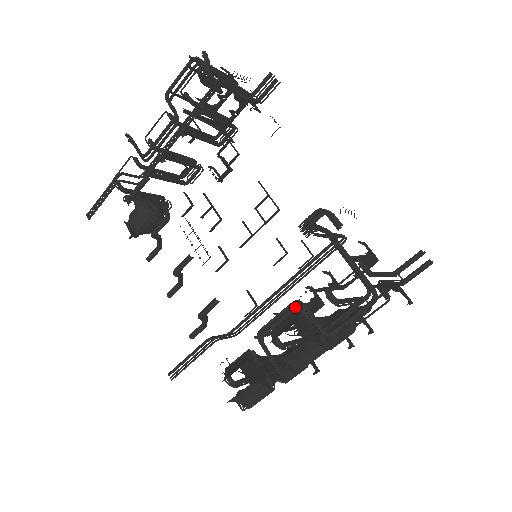
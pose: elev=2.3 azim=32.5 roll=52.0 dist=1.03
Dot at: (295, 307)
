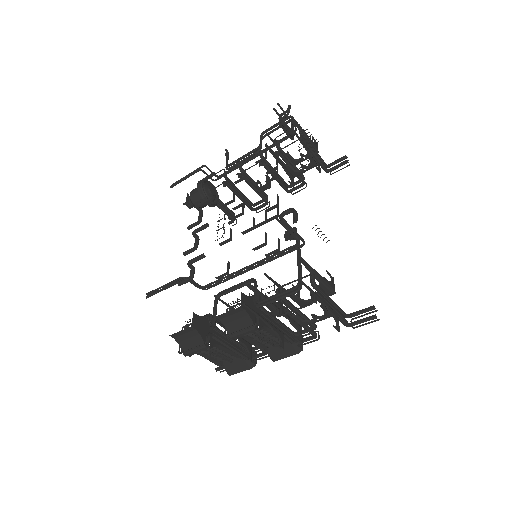
Dot at: (249, 281)
